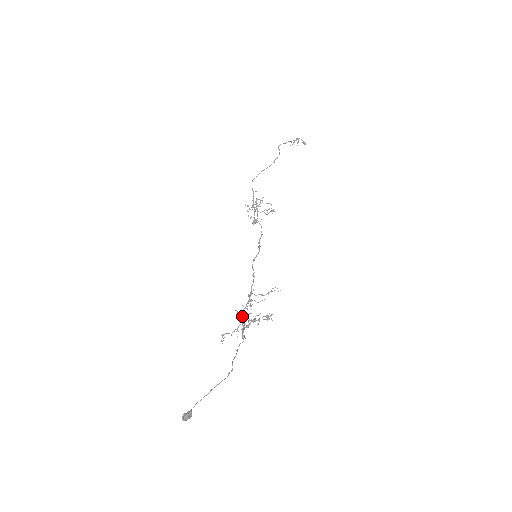
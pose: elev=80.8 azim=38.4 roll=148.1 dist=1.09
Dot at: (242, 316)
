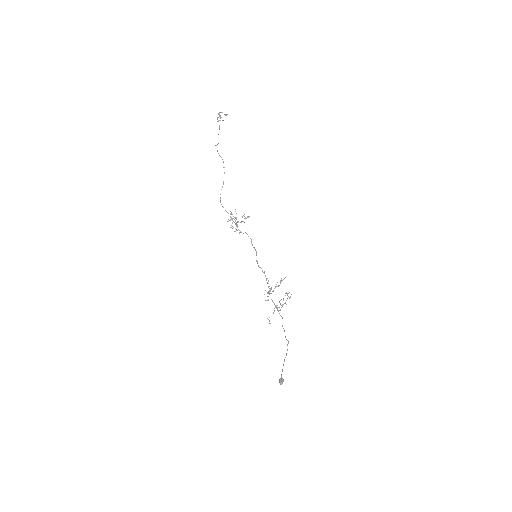
Dot at: occluded
